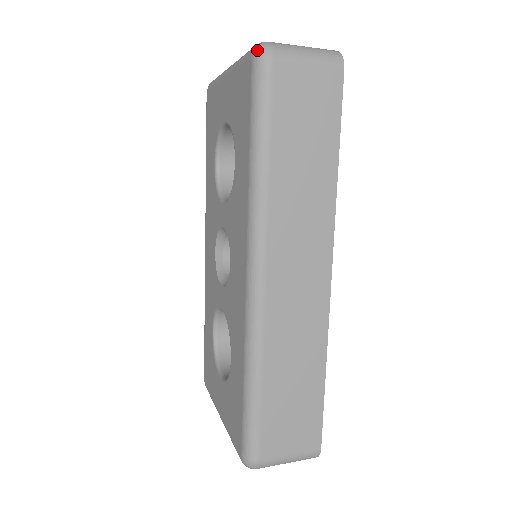
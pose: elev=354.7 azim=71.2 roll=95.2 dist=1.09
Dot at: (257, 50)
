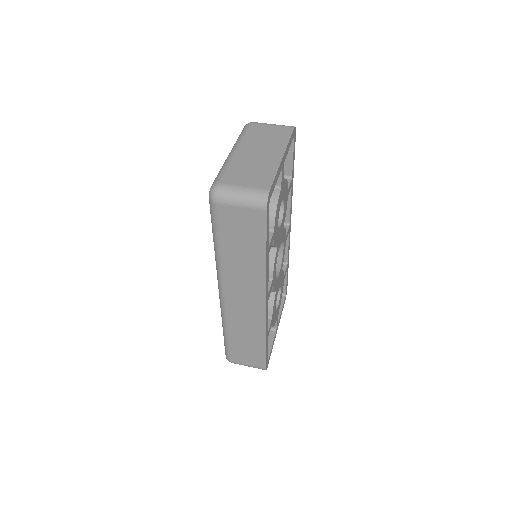
Dot at: (210, 192)
